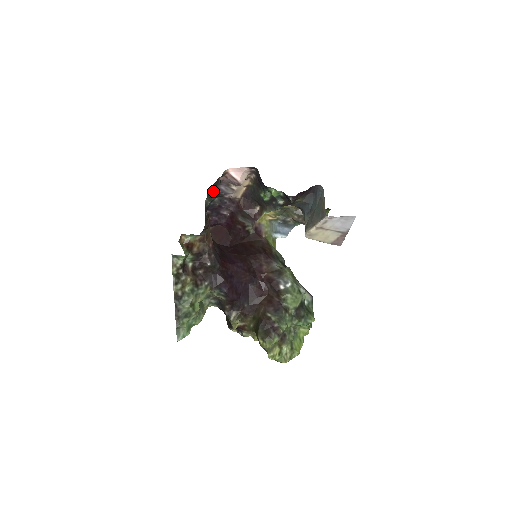
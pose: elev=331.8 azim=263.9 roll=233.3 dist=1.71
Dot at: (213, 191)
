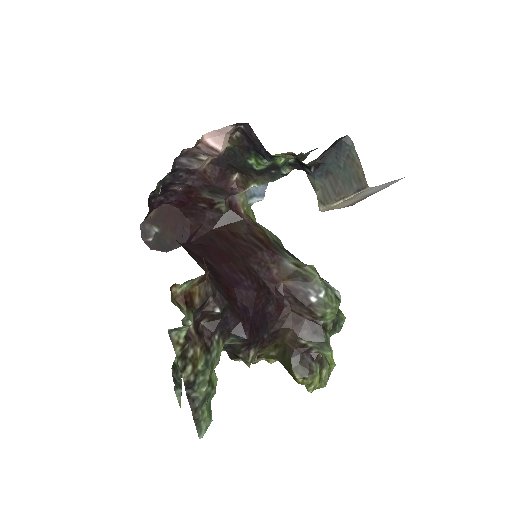
Dot at: occluded
